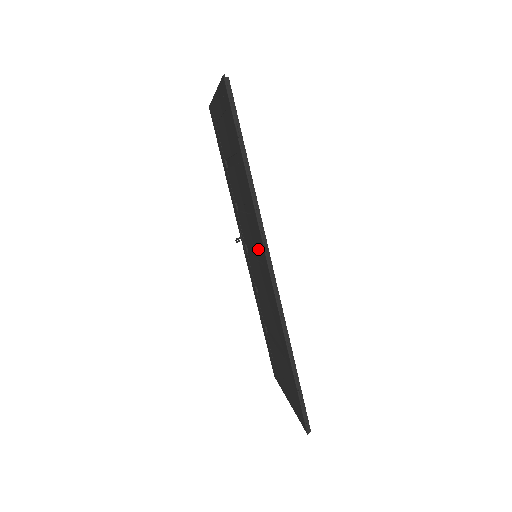
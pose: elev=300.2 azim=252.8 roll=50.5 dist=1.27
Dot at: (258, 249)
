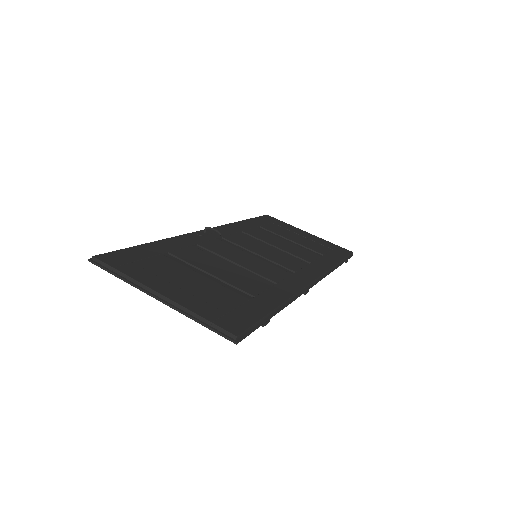
Dot at: occluded
